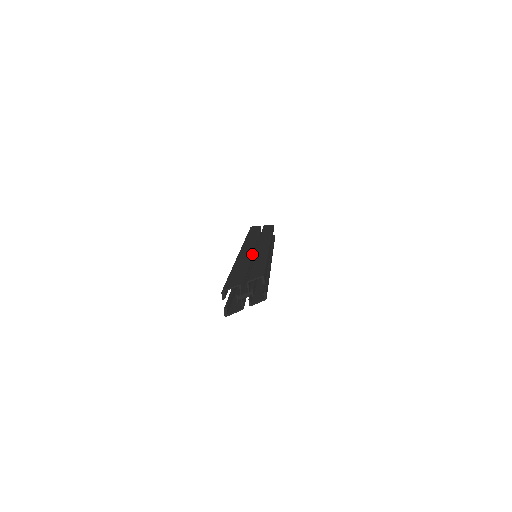
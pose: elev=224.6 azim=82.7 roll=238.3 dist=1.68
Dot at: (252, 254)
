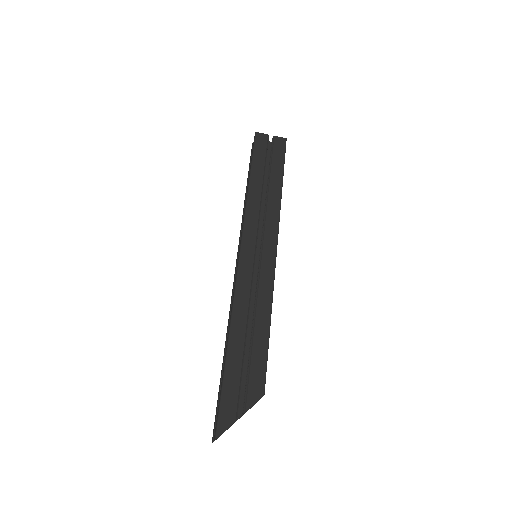
Dot at: (253, 271)
